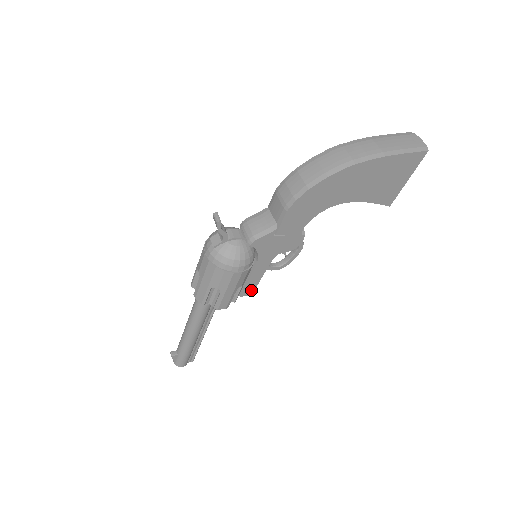
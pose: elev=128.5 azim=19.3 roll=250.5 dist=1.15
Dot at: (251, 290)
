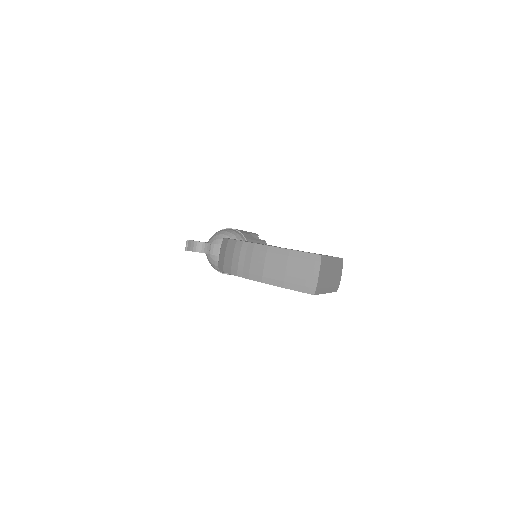
Dot at: occluded
